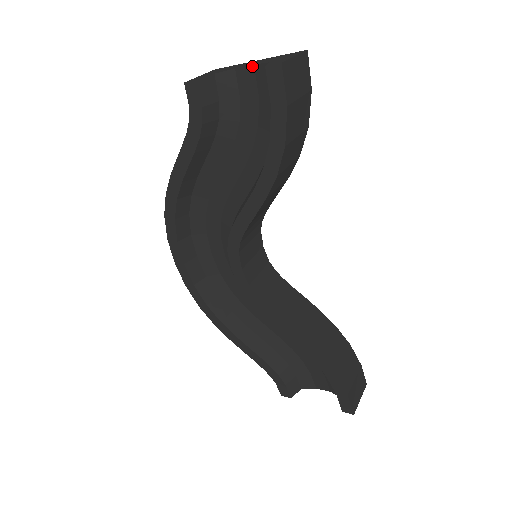
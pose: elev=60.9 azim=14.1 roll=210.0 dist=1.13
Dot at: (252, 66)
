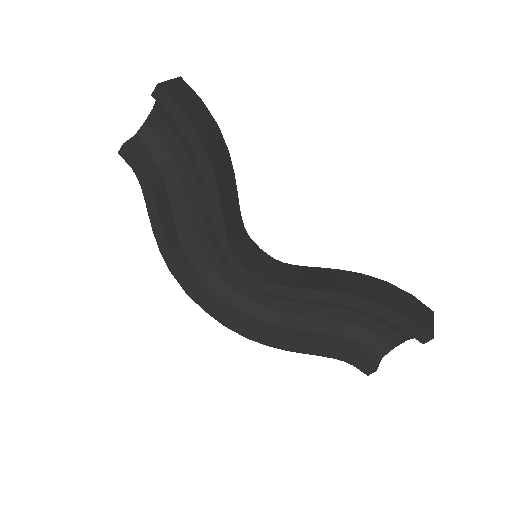
Dot at: (152, 111)
